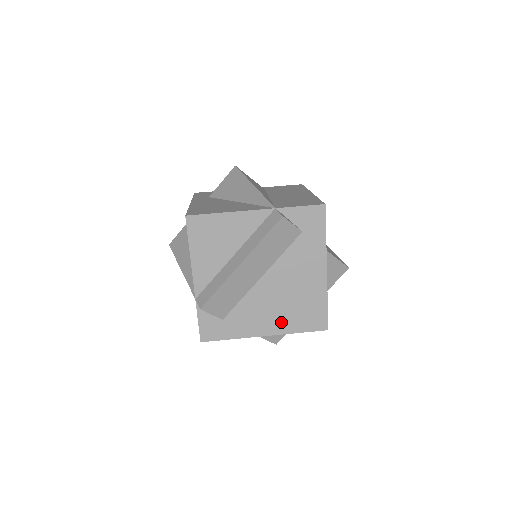
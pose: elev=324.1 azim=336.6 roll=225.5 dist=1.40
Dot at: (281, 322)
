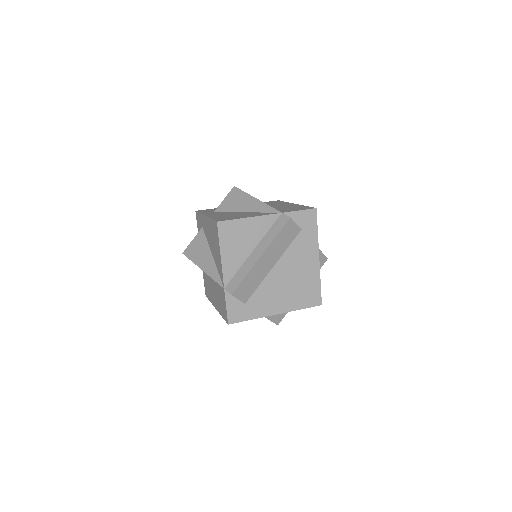
Dot at: (288, 302)
